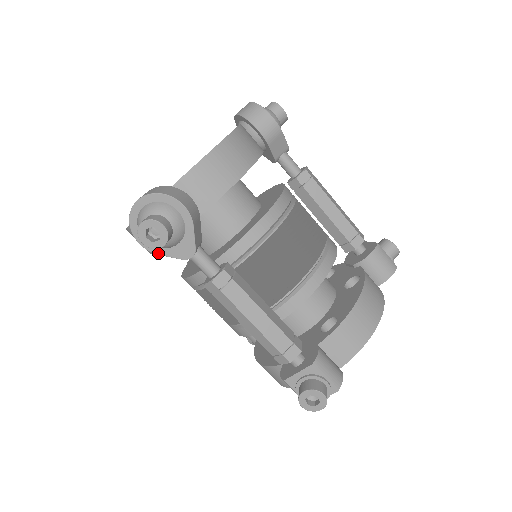
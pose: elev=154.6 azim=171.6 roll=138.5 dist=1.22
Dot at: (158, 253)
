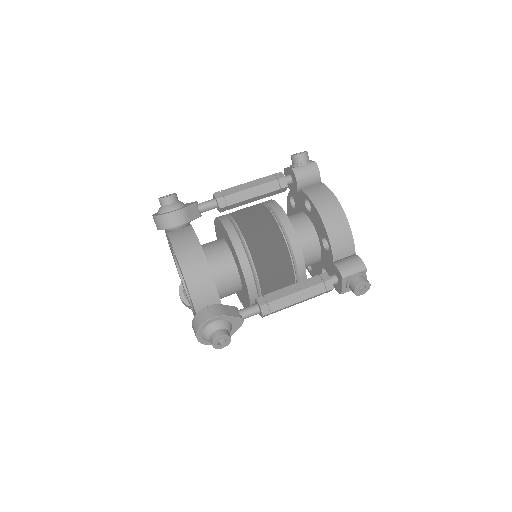
Dot at: occluded
